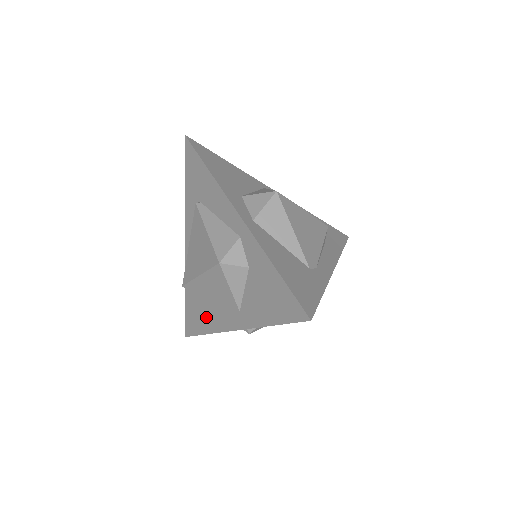
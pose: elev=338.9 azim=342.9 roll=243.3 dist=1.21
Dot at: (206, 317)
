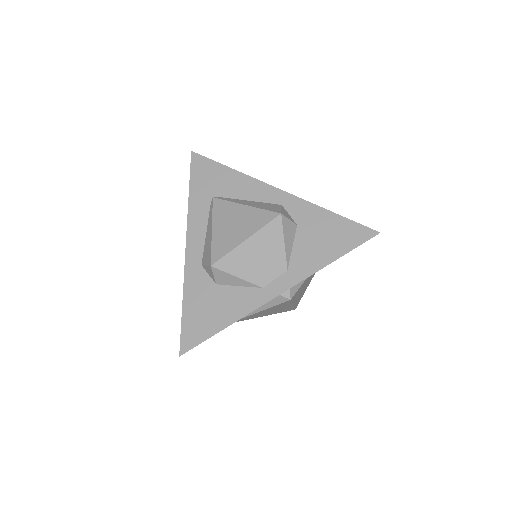
Dot at: (228, 306)
